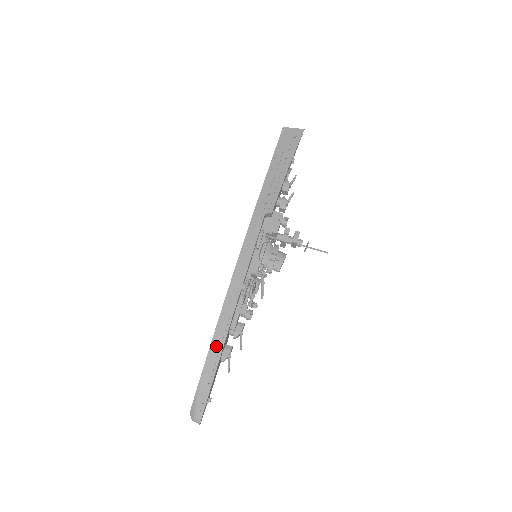
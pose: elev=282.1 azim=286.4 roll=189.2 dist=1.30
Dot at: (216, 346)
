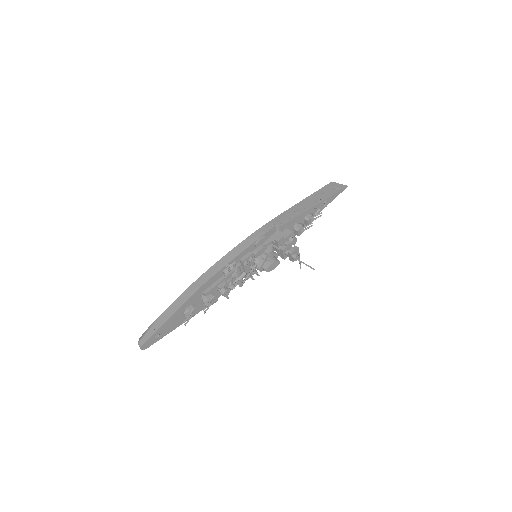
Dot at: (183, 297)
